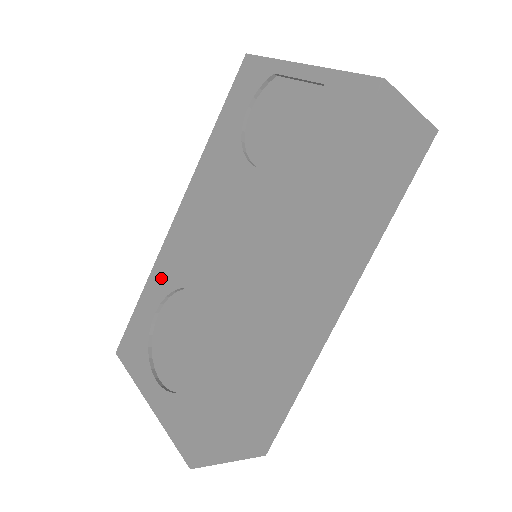
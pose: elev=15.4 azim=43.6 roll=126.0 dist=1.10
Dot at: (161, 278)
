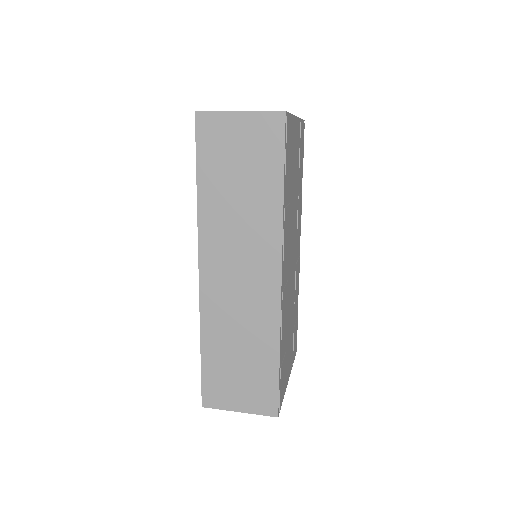
Dot at: occluded
